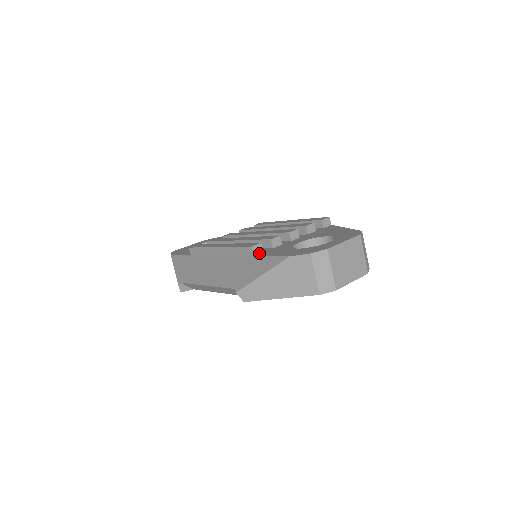
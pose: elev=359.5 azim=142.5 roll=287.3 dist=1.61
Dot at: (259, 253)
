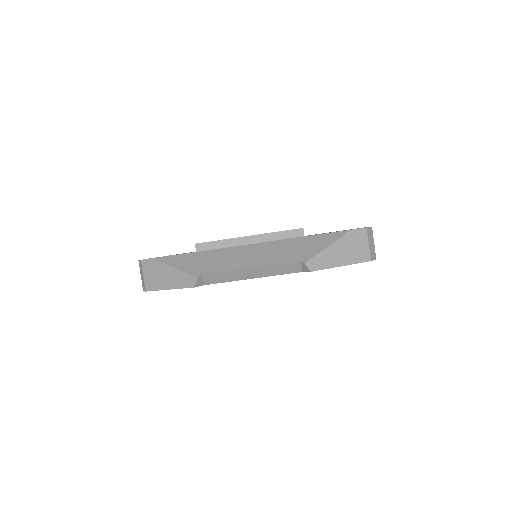
Dot at: occluded
